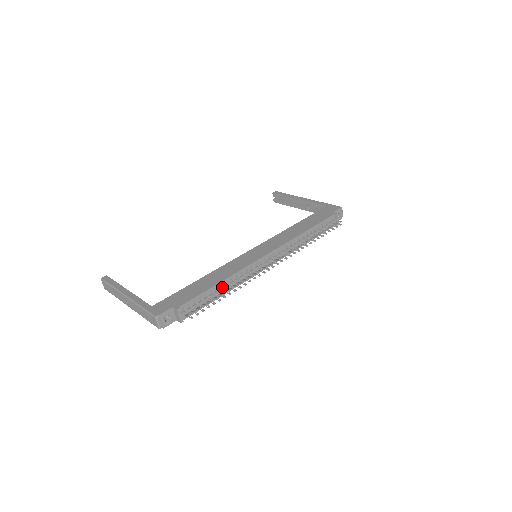
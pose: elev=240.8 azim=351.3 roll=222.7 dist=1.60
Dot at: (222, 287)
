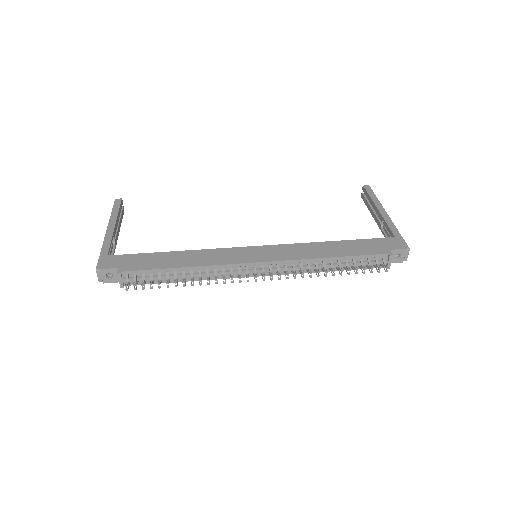
Dot at: (184, 273)
